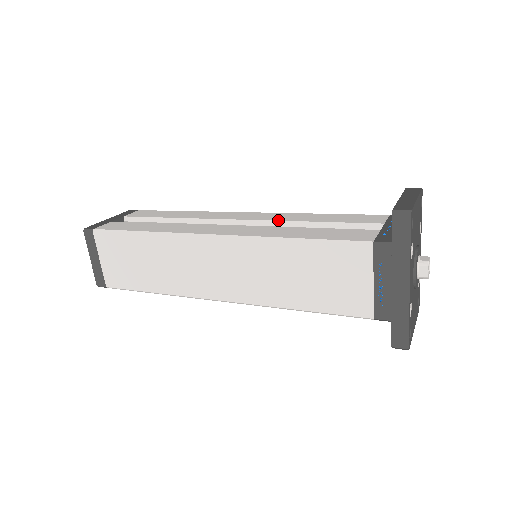
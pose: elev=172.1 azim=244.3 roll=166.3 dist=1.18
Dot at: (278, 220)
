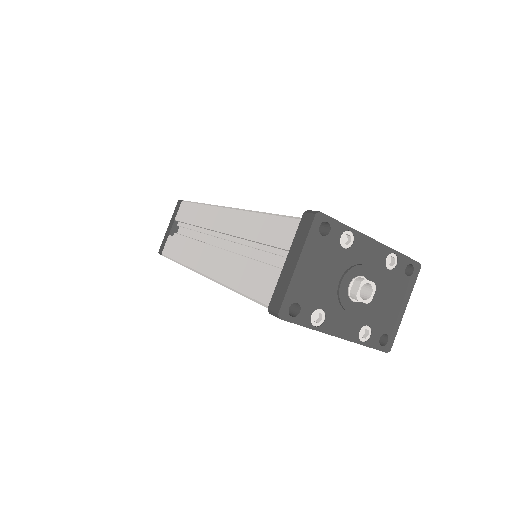
Dot at: (243, 238)
